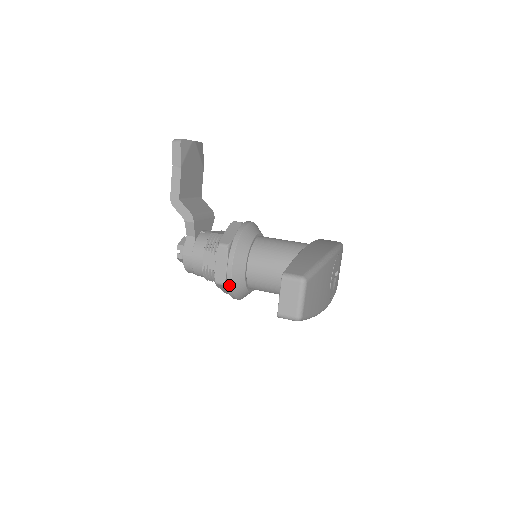
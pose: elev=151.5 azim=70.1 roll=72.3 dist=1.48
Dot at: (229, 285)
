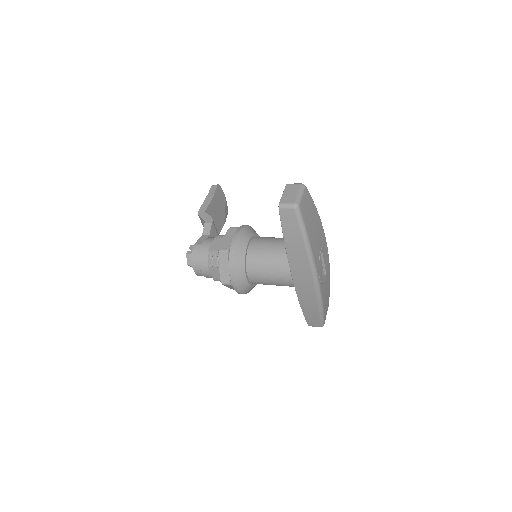
Dot at: (231, 249)
